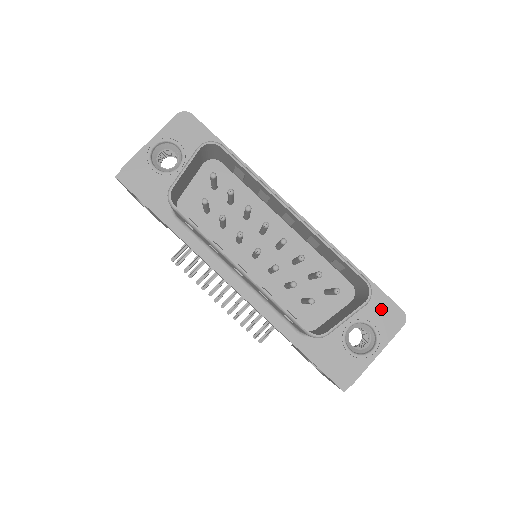
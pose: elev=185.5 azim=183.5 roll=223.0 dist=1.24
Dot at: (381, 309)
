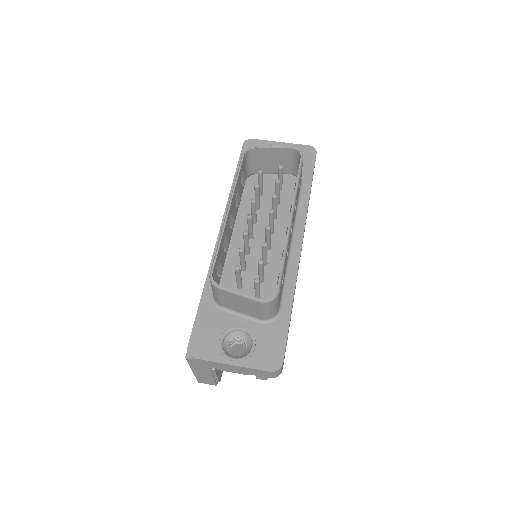
Dot at: (272, 345)
